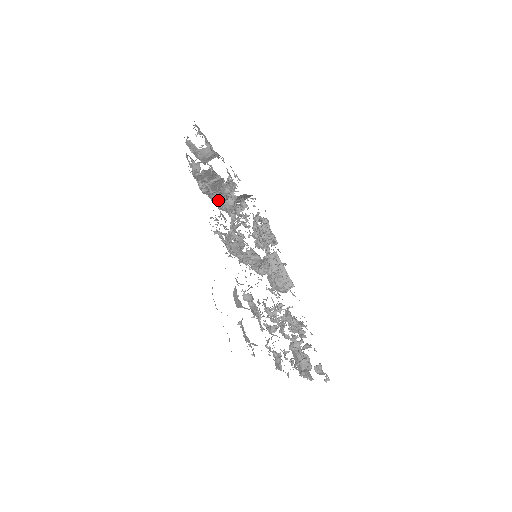
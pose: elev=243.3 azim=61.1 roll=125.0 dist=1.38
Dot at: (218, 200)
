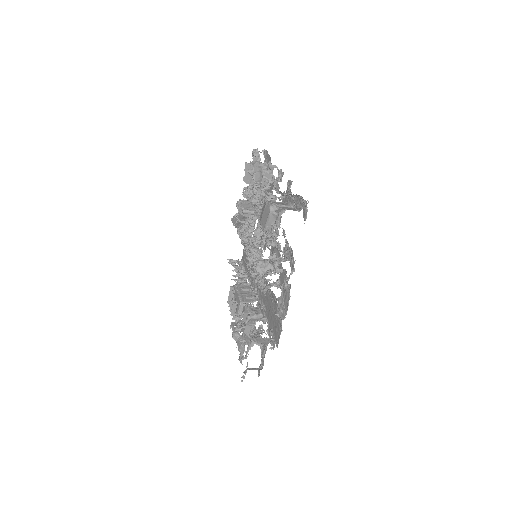
Dot at: (282, 286)
